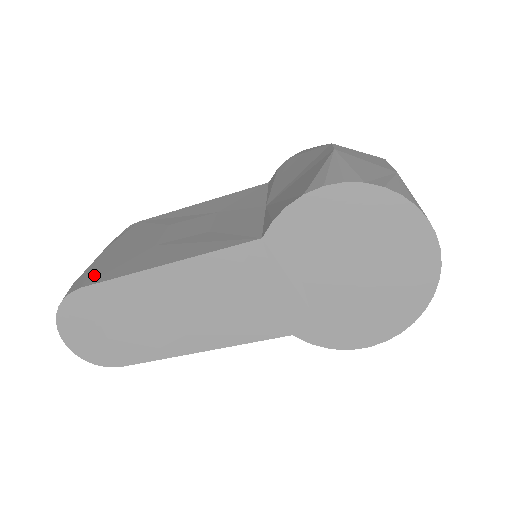
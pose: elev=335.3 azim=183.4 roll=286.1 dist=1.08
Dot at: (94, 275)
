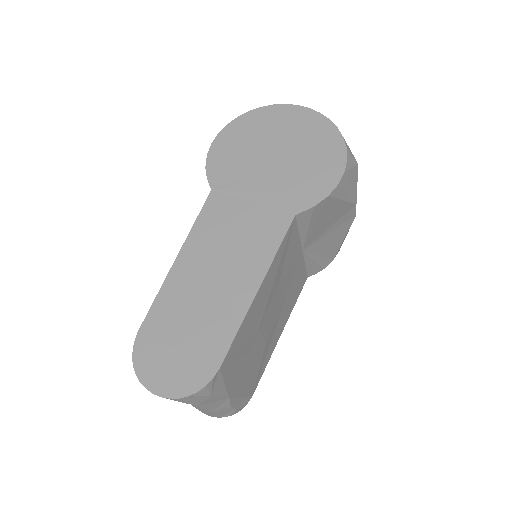
Dot at: occluded
